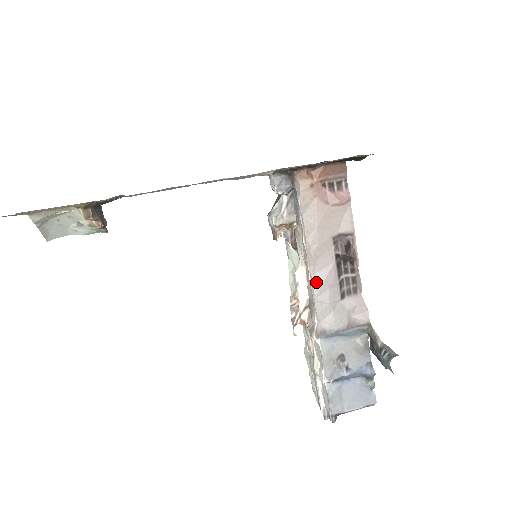
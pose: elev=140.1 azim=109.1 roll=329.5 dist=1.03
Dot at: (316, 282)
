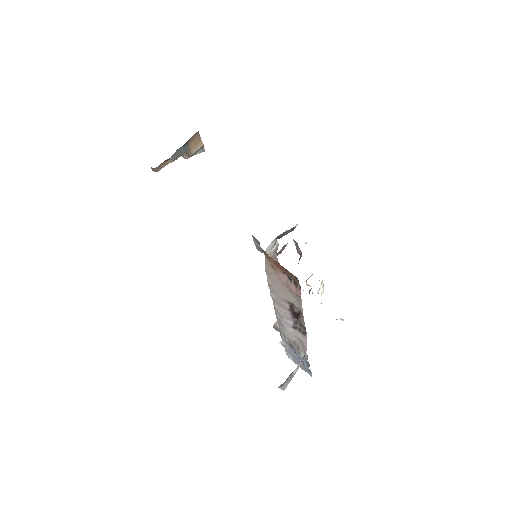
Dot at: (275, 308)
